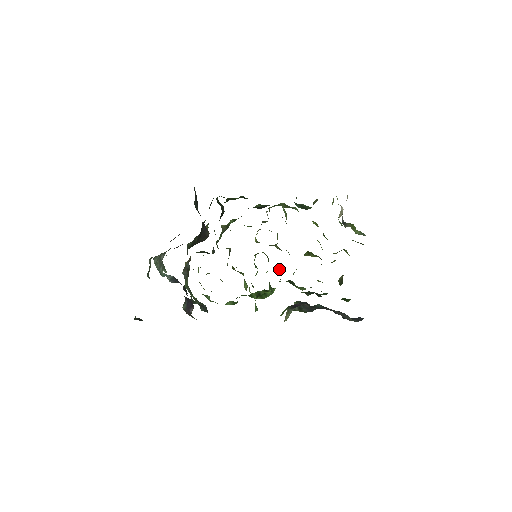
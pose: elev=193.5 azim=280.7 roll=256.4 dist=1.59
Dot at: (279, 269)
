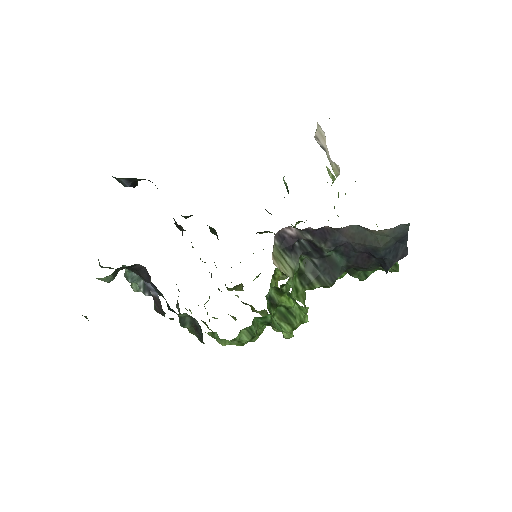
Dot at: occluded
